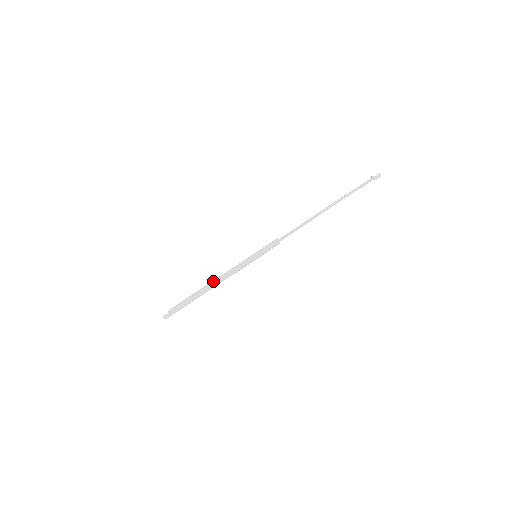
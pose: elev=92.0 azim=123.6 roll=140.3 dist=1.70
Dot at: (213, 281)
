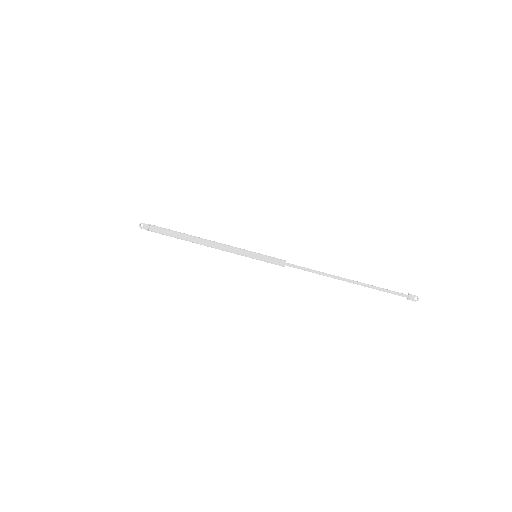
Dot at: (205, 239)
